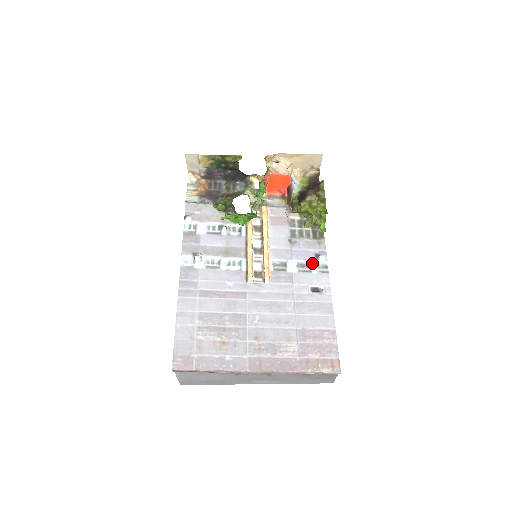
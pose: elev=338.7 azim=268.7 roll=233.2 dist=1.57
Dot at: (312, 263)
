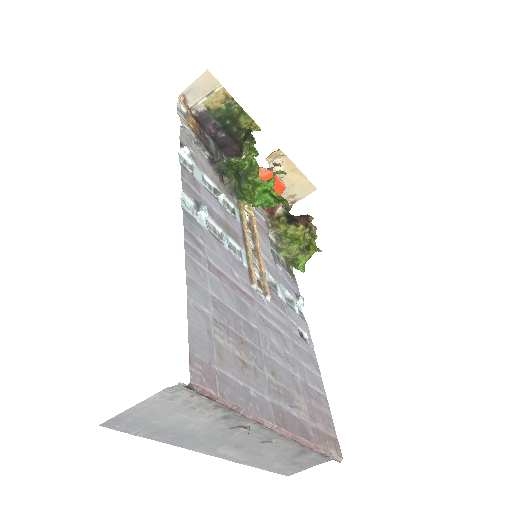
Dot at: (294, 300)
